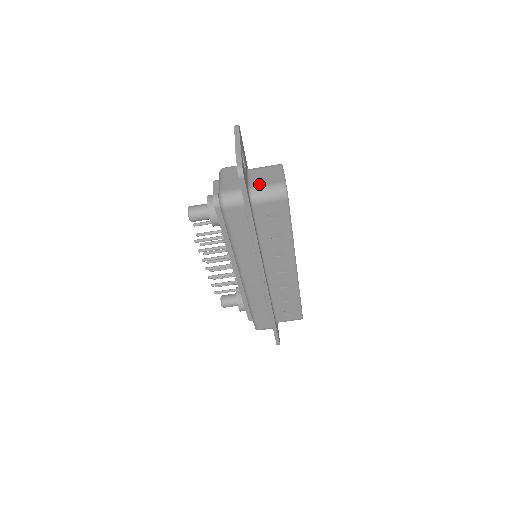
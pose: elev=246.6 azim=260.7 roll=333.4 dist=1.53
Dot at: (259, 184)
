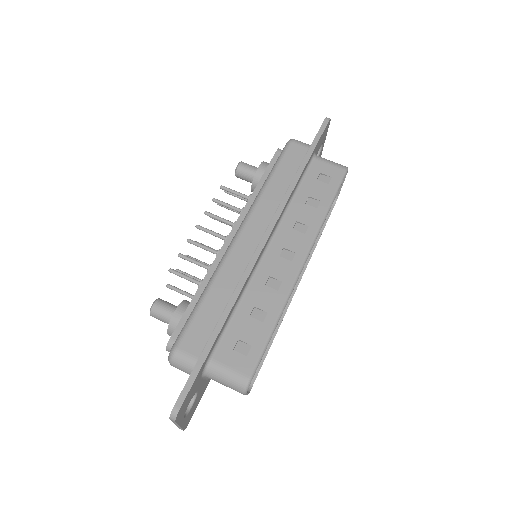
Dot at: occluded
